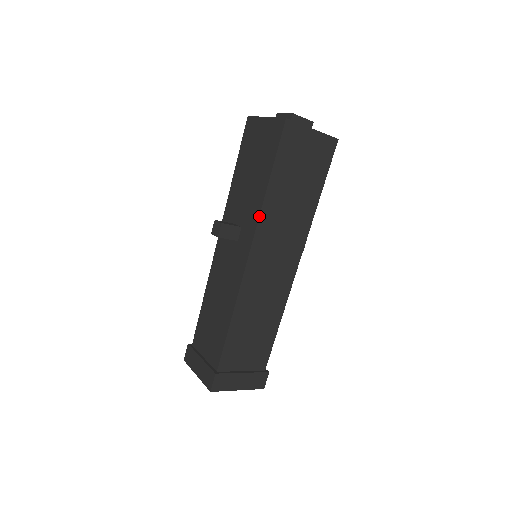
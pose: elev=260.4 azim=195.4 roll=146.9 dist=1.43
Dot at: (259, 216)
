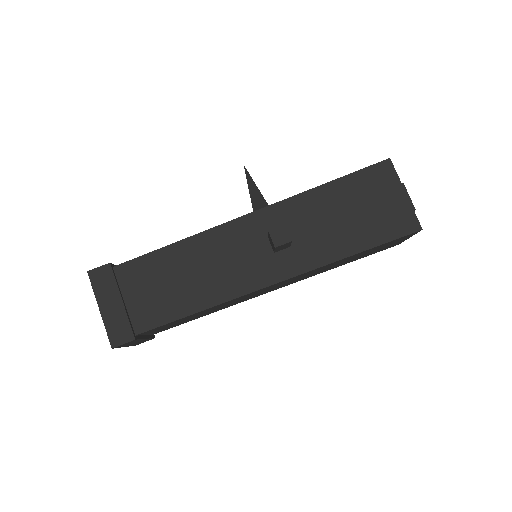
Dot at: (320, 267)
